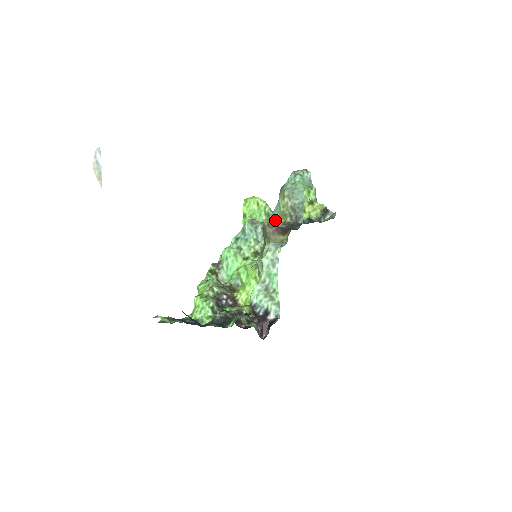
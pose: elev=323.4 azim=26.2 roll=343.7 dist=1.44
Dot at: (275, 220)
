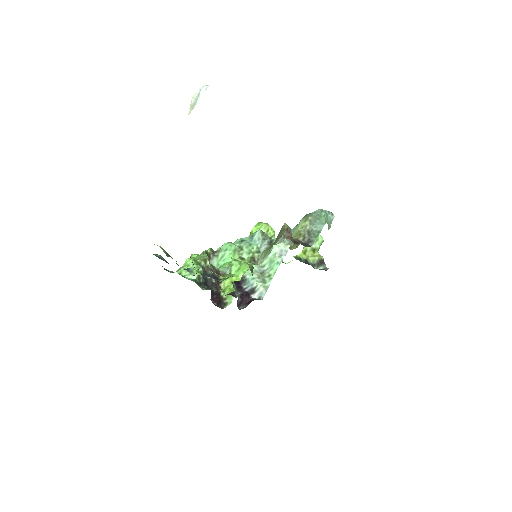
Dot at: occluded
